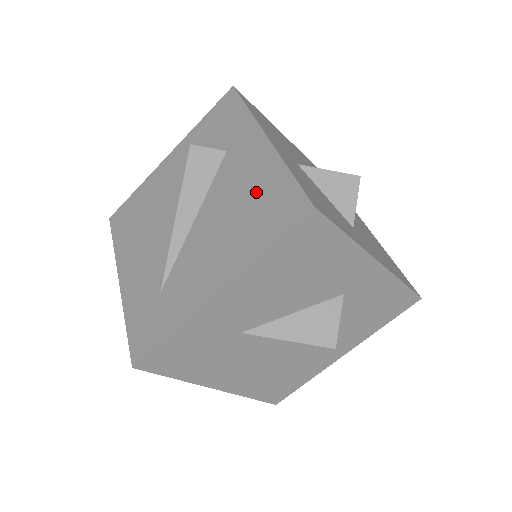
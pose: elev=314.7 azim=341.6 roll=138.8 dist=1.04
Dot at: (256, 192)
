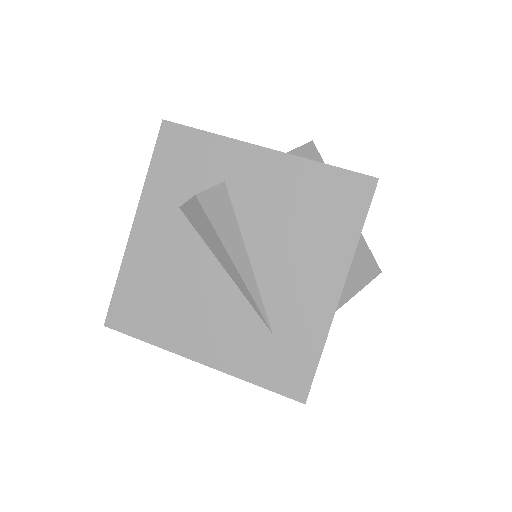
Dot at: (304, 197)
